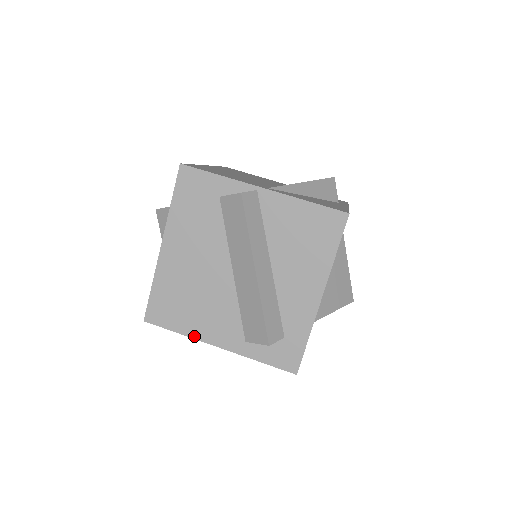
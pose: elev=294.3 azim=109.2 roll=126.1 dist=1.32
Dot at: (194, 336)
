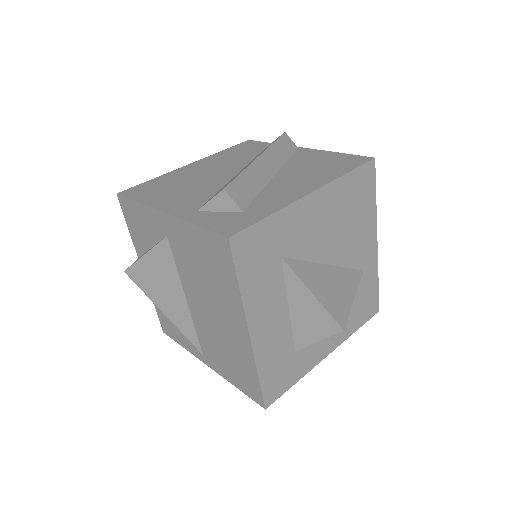
Dot at: (149, 204)
